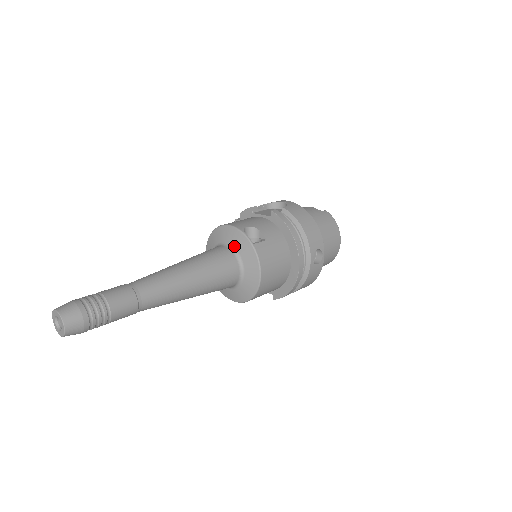
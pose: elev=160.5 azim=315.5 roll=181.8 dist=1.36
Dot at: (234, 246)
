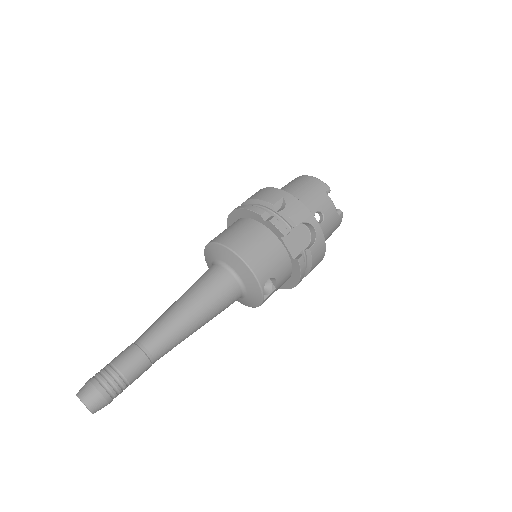
Dot at: (247, 289)
